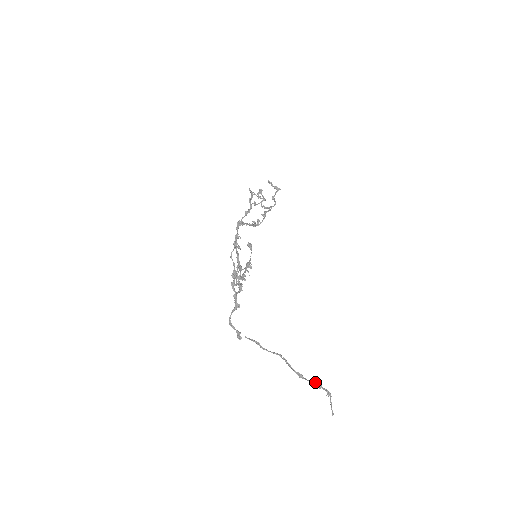
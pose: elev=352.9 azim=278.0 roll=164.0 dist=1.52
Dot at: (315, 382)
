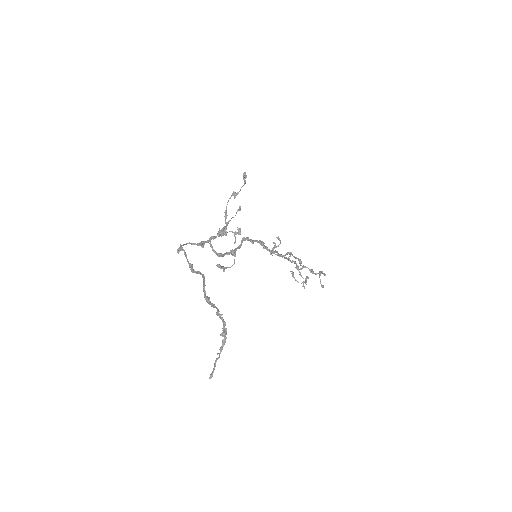
Dot at: (218, 309)
